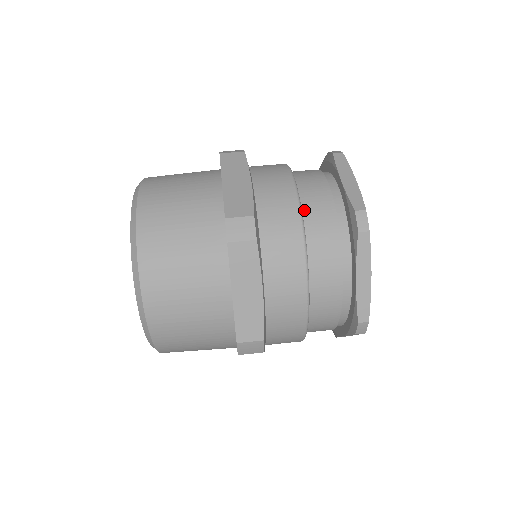
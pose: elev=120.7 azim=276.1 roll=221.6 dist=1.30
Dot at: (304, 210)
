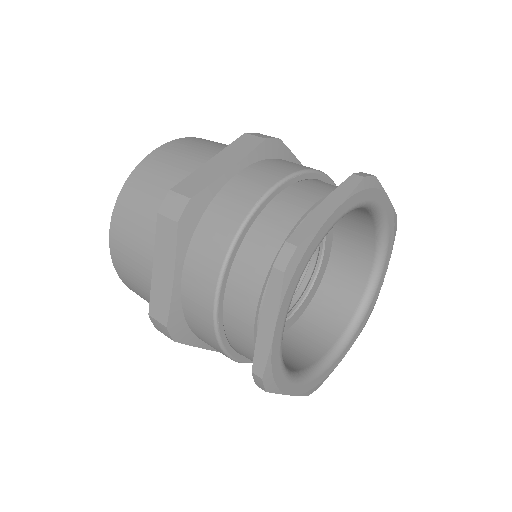
Dot at: occluded
